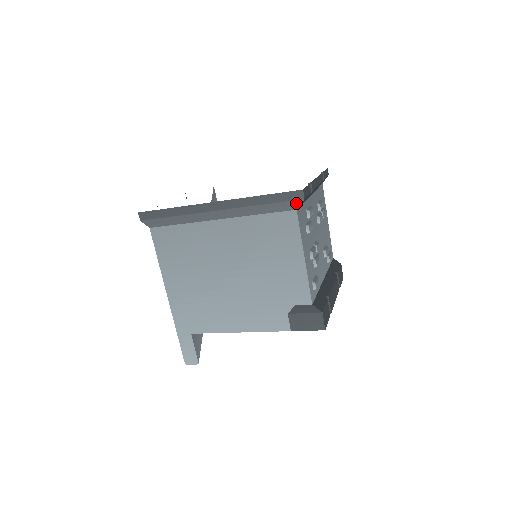
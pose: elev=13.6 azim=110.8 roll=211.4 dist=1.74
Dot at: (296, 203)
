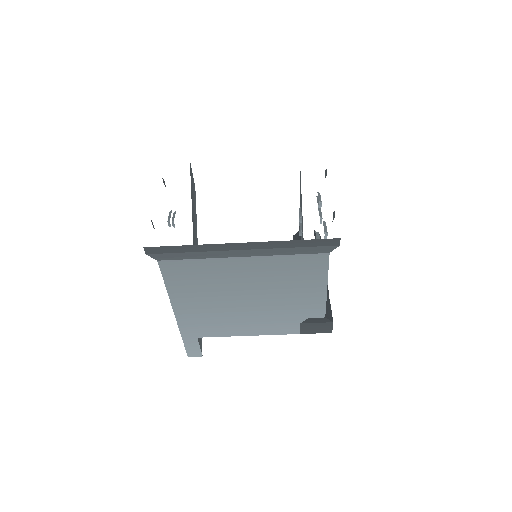
Dot at: (330, 248)
